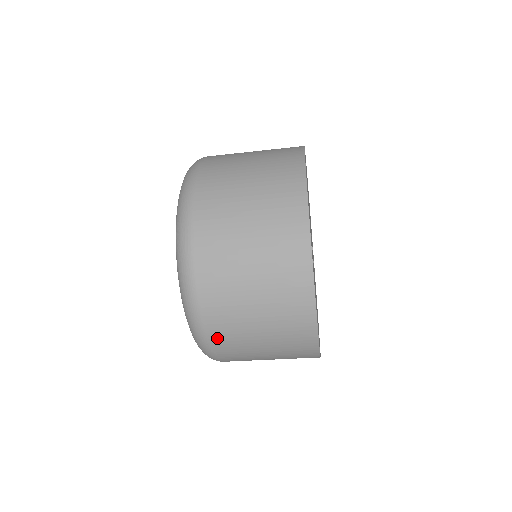
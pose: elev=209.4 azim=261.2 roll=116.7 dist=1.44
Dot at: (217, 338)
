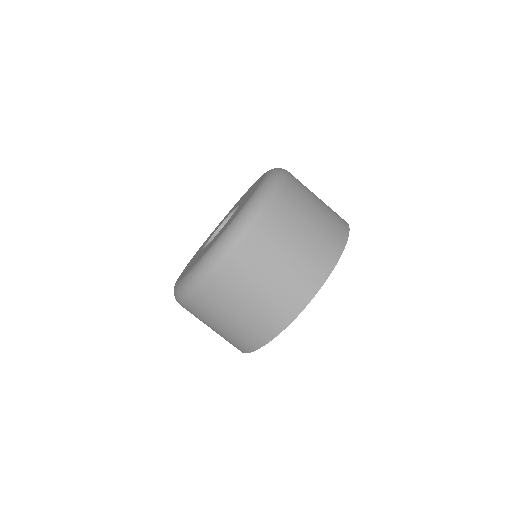
Dot at: (222, 277)
